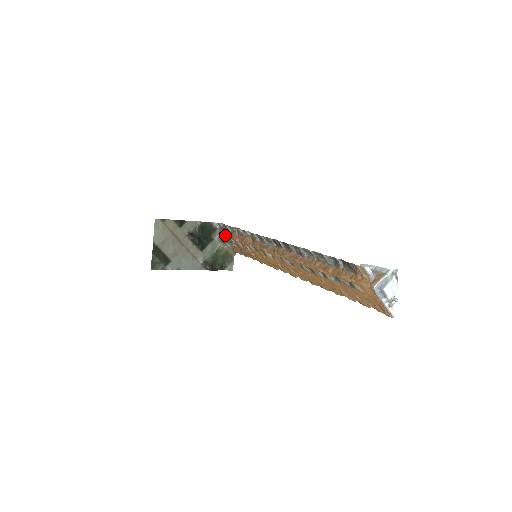
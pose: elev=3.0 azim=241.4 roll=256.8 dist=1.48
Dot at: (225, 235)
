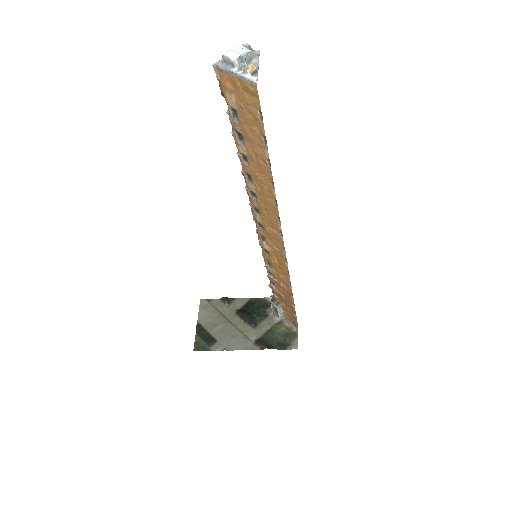
Dot at: occluded
